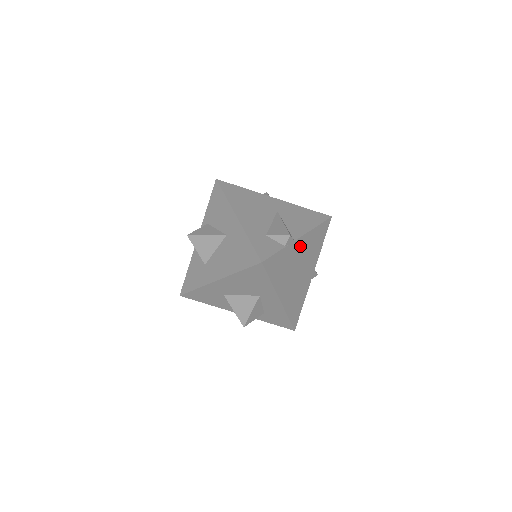
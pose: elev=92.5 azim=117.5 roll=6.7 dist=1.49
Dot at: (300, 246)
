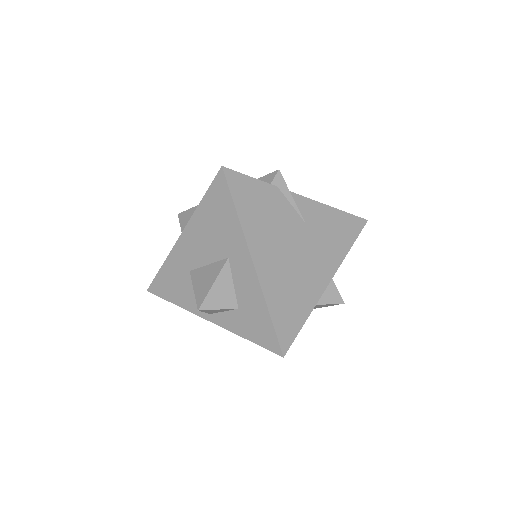
Dot at: (301, 210)
